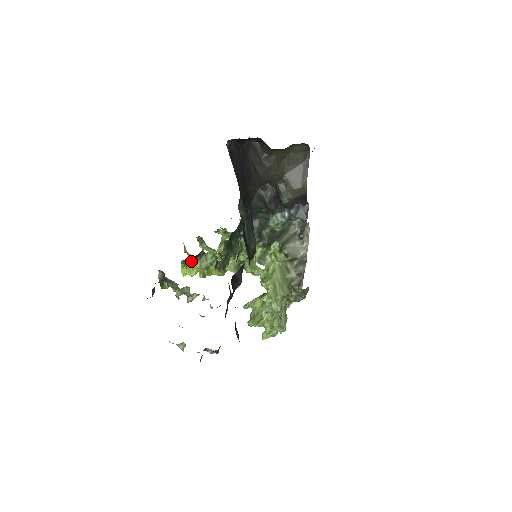
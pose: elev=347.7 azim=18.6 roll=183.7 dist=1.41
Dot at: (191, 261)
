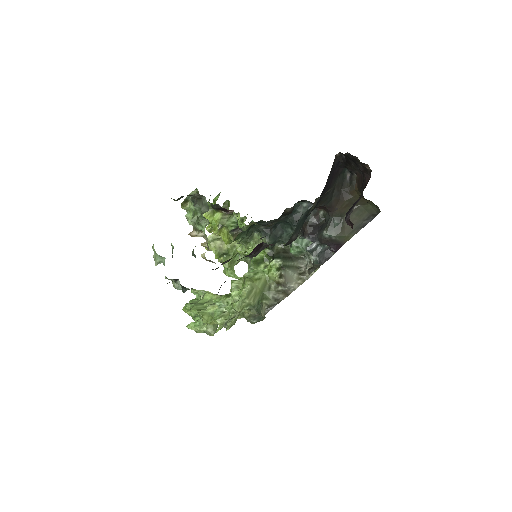
Dot at: (215, 209)
